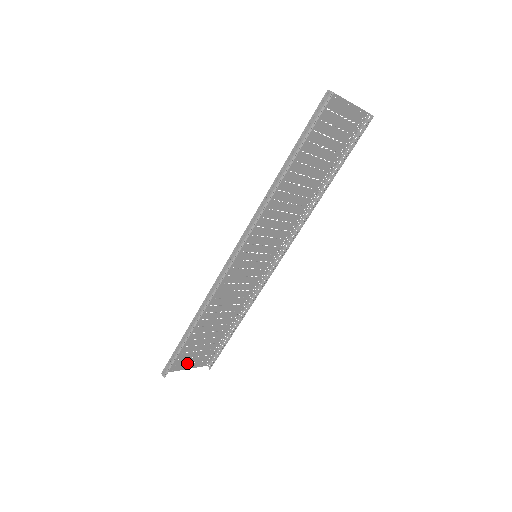
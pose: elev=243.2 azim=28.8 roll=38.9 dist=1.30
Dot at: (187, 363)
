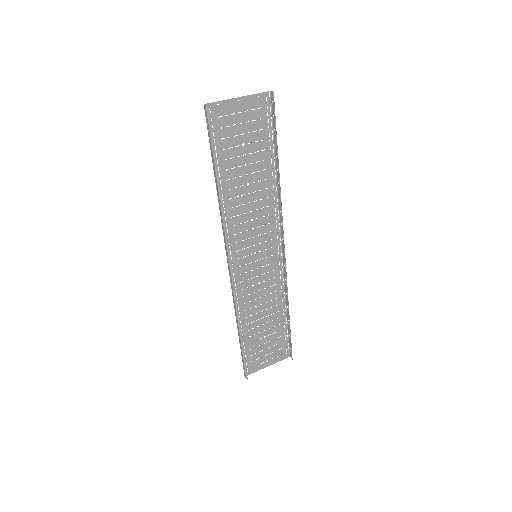
Dot at: (265, 361)
